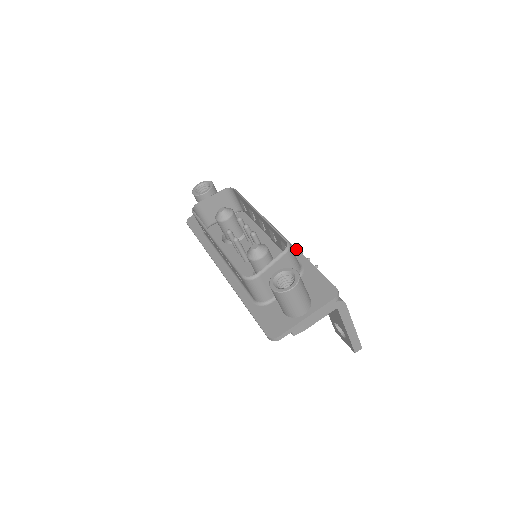
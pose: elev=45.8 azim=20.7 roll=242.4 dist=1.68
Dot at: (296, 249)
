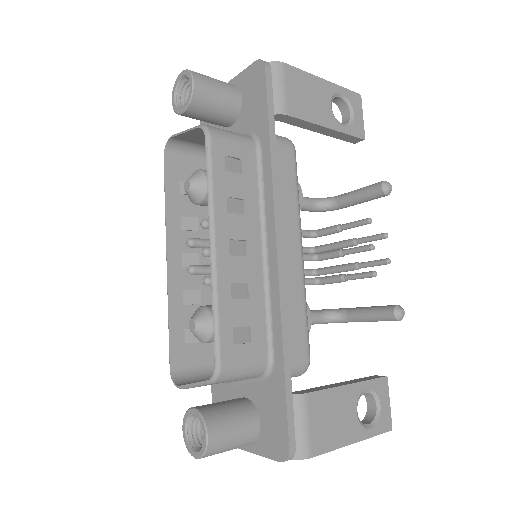
Dot at: (279, 316)
